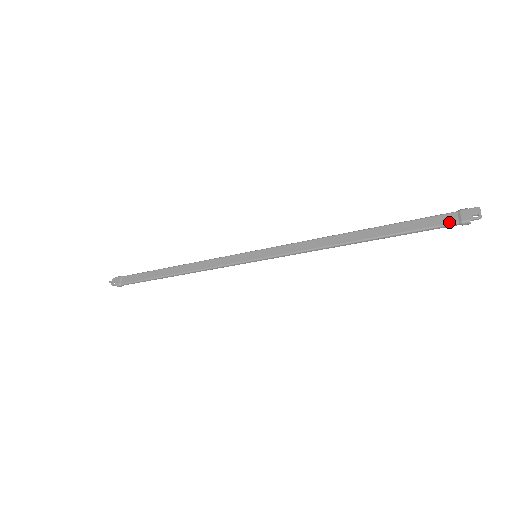
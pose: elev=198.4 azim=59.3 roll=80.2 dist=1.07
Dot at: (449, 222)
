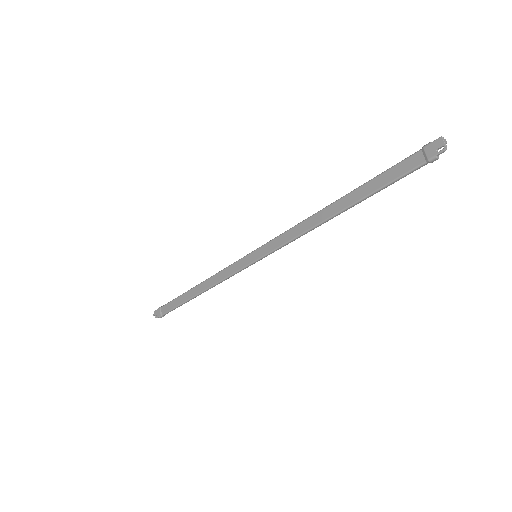
Dot at: (416, 165)
